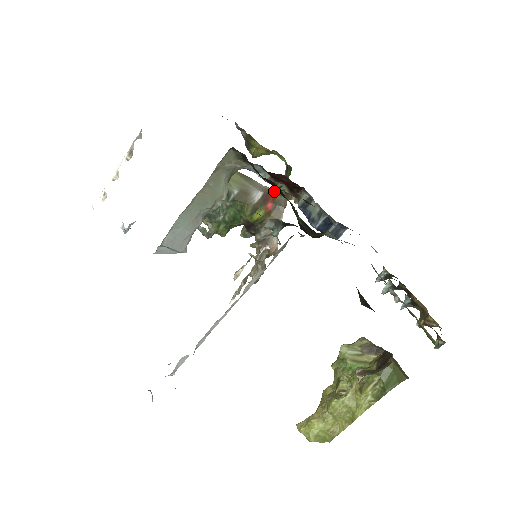
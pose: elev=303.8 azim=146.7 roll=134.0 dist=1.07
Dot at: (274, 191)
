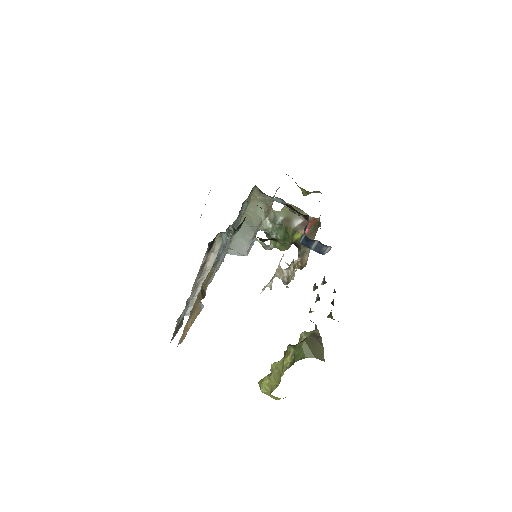
Dot at: (314, 220)
